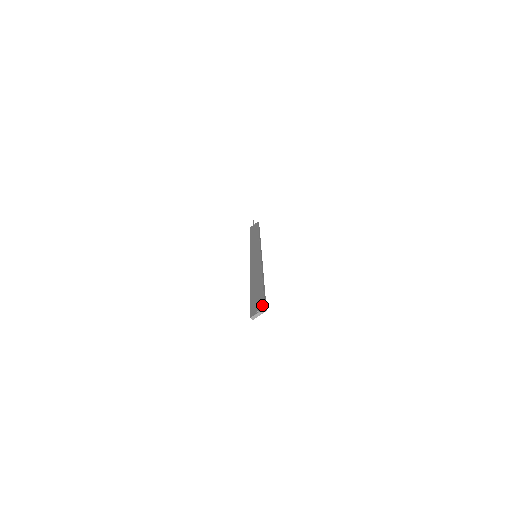
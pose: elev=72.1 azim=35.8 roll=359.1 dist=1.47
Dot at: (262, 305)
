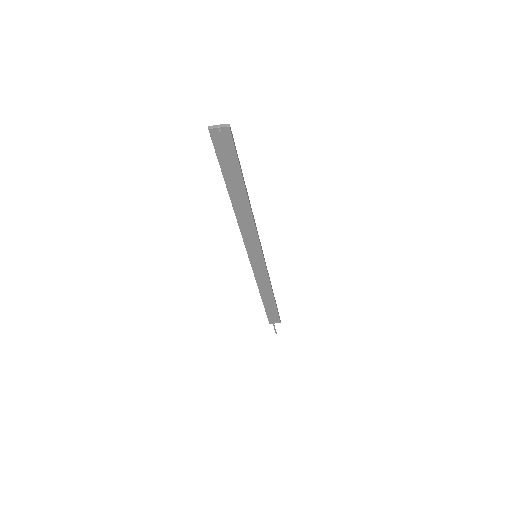
Dot at: (229, 133)
